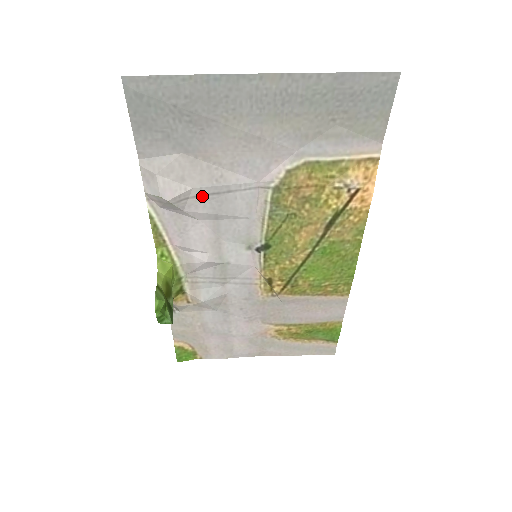
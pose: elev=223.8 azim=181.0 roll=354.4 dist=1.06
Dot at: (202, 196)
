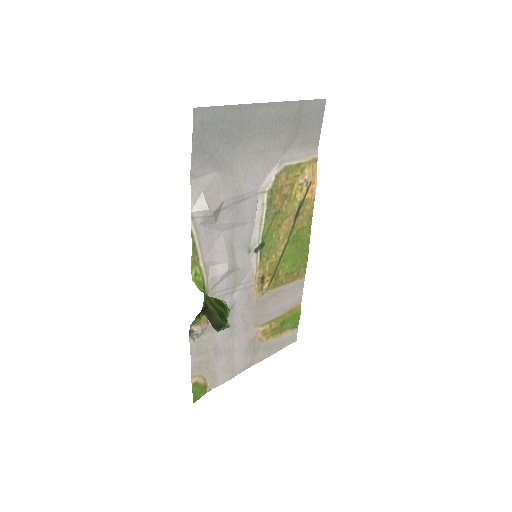
Dot at: (228, 207)
